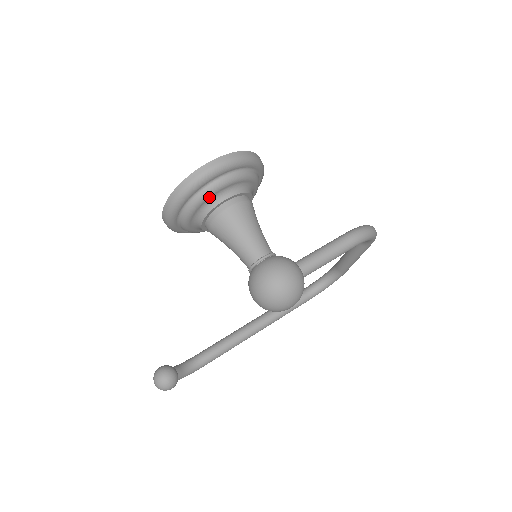
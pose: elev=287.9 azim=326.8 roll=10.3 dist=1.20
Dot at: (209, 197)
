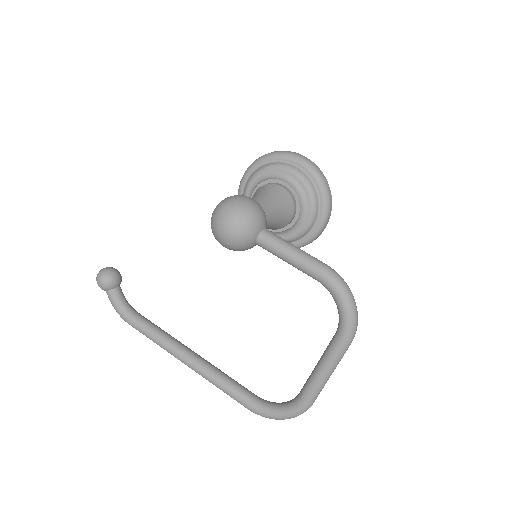
Dot at: (275, 170)
